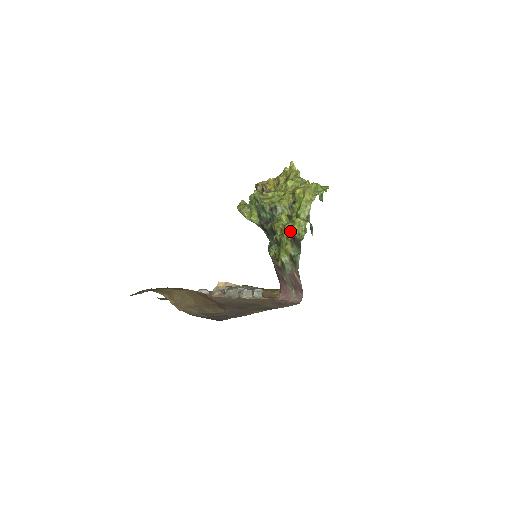
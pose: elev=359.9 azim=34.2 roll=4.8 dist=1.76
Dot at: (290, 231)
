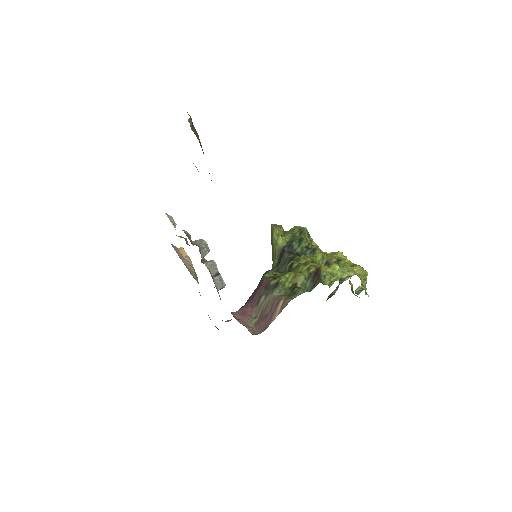
Dot at: (320, 265)
